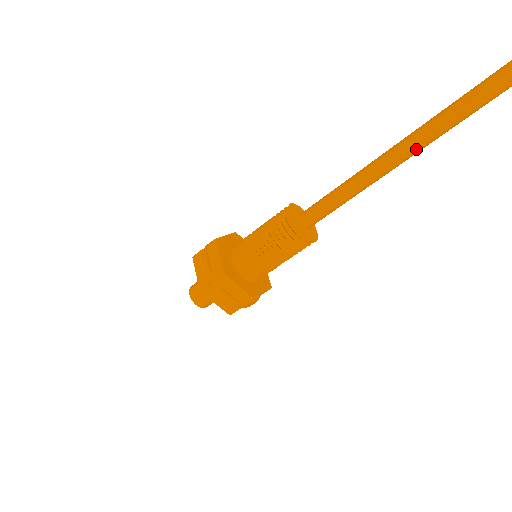
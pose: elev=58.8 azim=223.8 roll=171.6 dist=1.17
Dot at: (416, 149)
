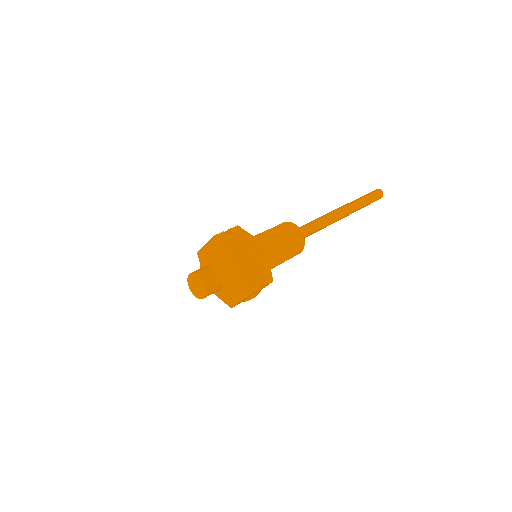
Dot at: (348, 213)
